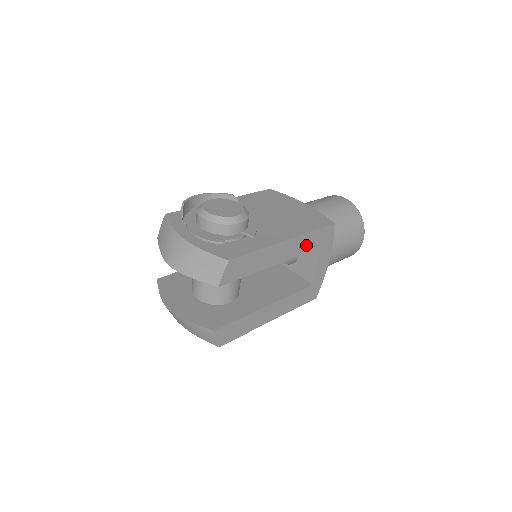
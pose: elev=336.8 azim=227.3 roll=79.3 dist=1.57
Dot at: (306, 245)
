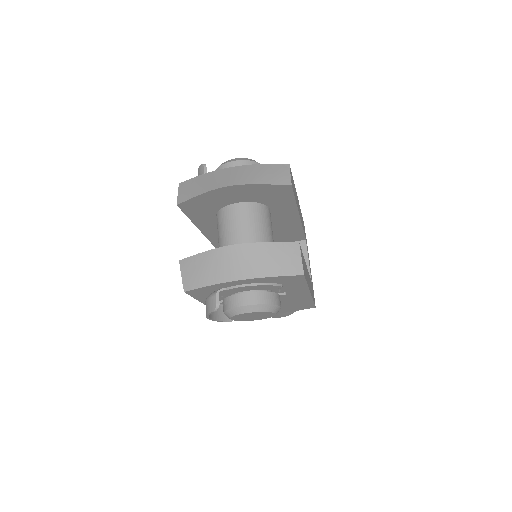
Dot at: (302, 223)
